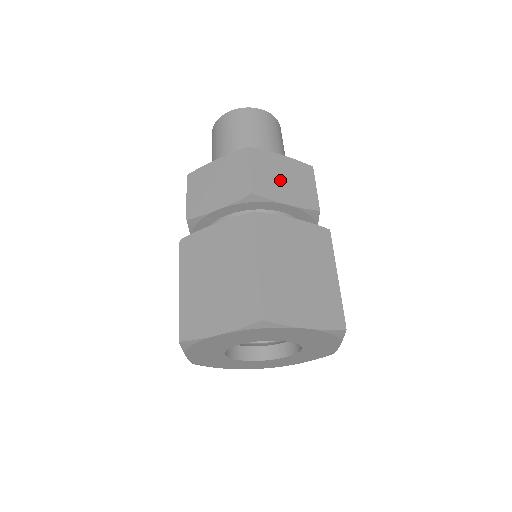
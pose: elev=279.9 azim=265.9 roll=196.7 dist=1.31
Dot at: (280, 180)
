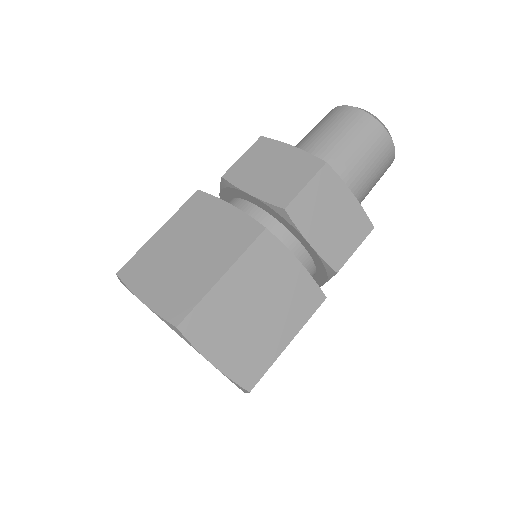
Dot at: (326, 216)
